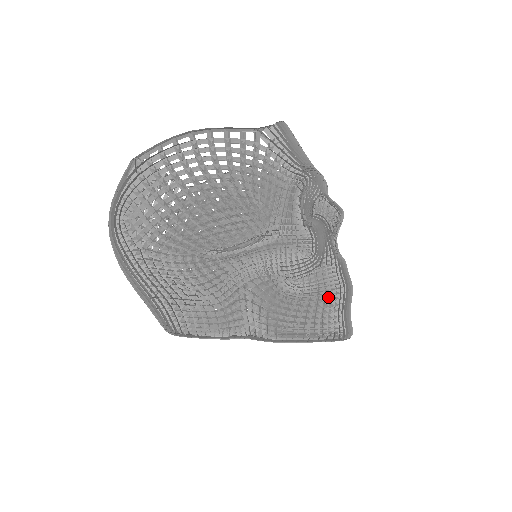
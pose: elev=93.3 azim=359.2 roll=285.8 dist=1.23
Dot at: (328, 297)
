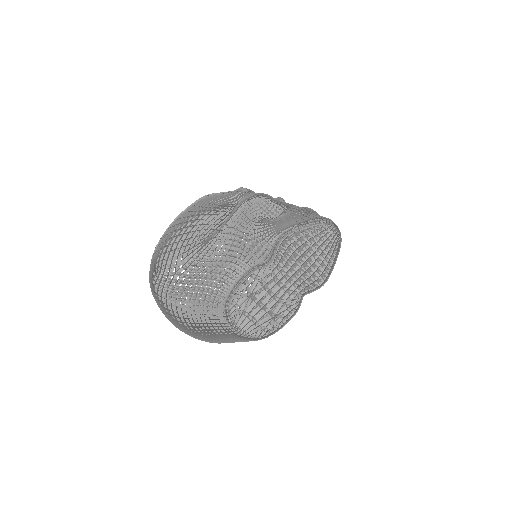
Dot at: (299, 213)
